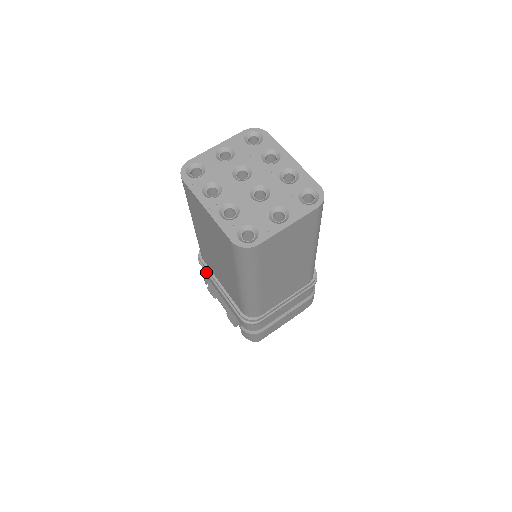
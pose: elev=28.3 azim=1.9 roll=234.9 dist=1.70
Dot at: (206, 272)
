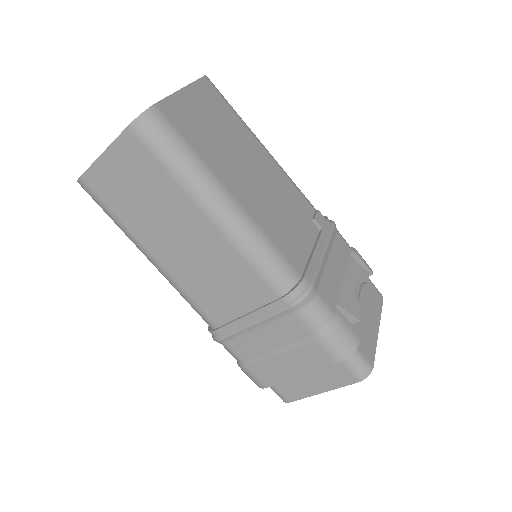
Dot at: occluded
